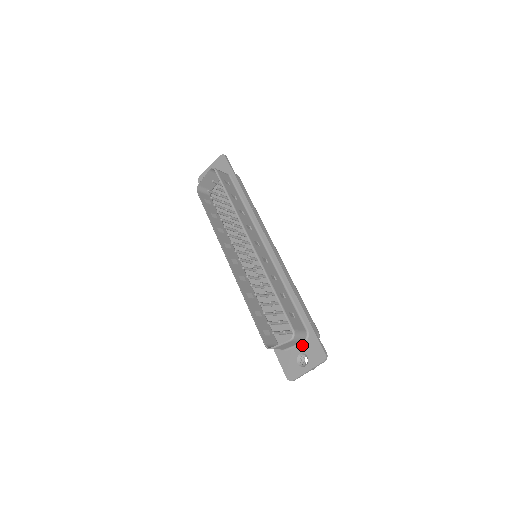
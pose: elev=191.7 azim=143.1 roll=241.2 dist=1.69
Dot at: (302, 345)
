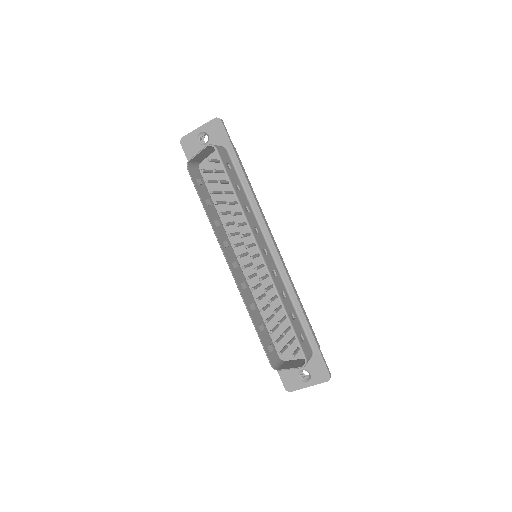
Dot at: occluded
